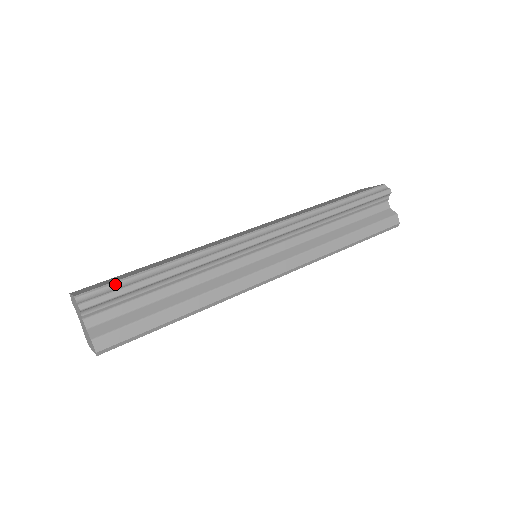
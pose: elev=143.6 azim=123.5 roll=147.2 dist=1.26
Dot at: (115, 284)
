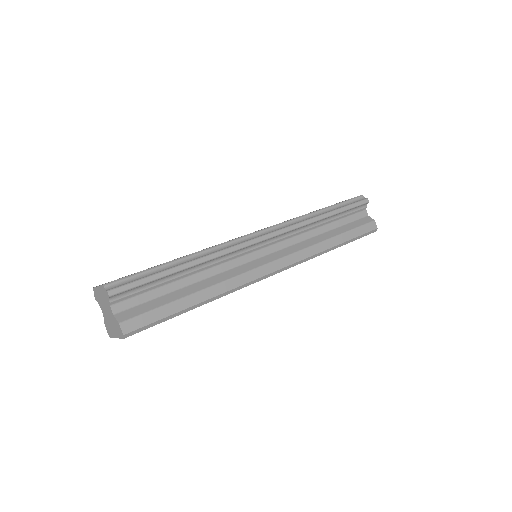
Dot at: (138, 274)
